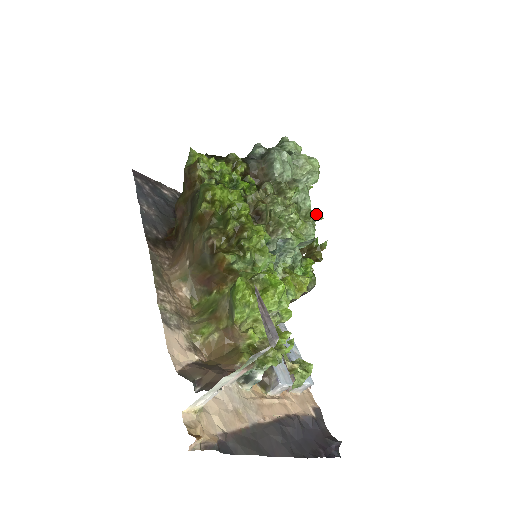
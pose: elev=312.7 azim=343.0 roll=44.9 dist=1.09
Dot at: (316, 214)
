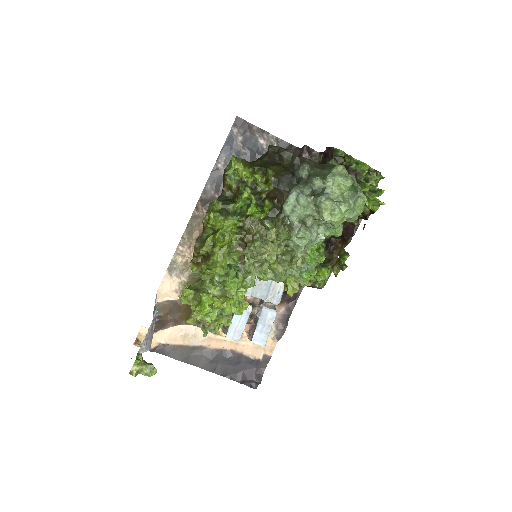
Dot at: (292, 266)
